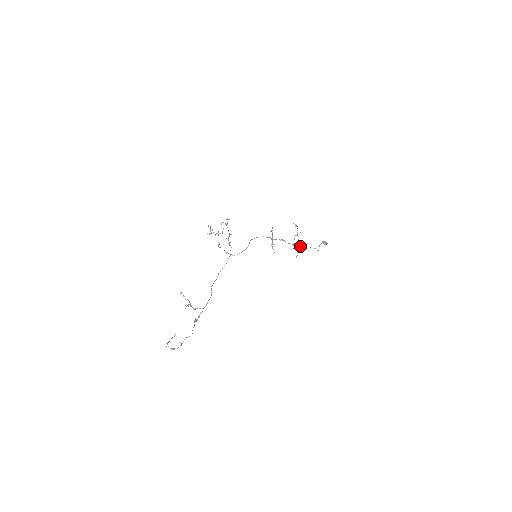
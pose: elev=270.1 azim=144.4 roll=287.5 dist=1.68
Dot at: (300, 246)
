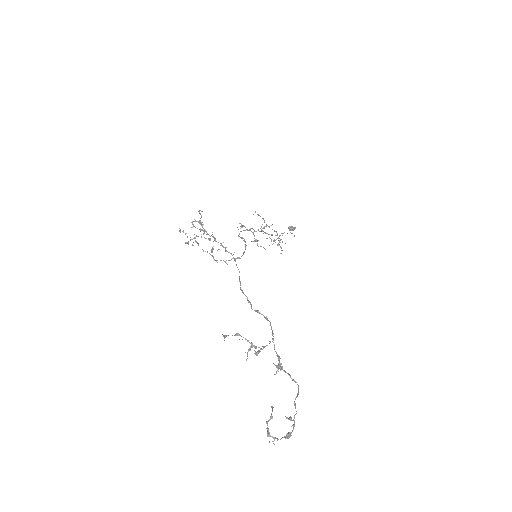
Dot at: occluded
